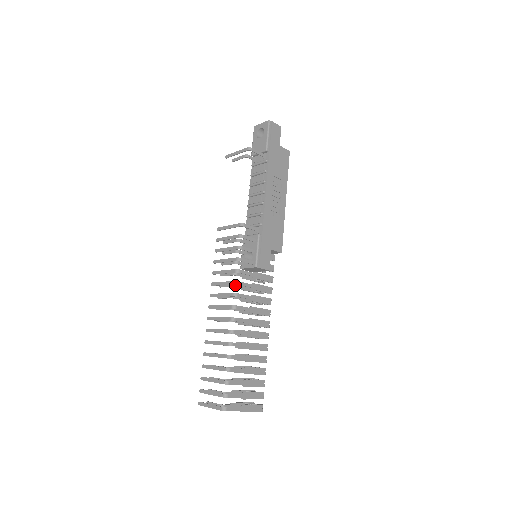
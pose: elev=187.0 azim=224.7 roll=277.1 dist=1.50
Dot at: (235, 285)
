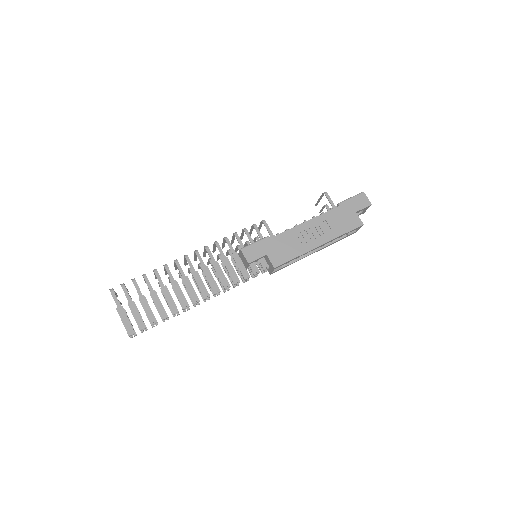
Dot at: (220, 255)
